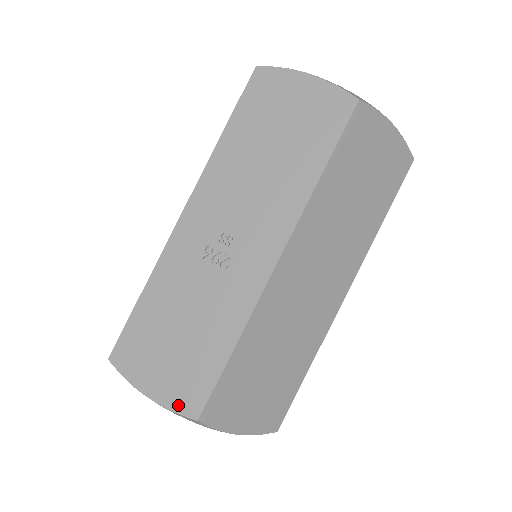
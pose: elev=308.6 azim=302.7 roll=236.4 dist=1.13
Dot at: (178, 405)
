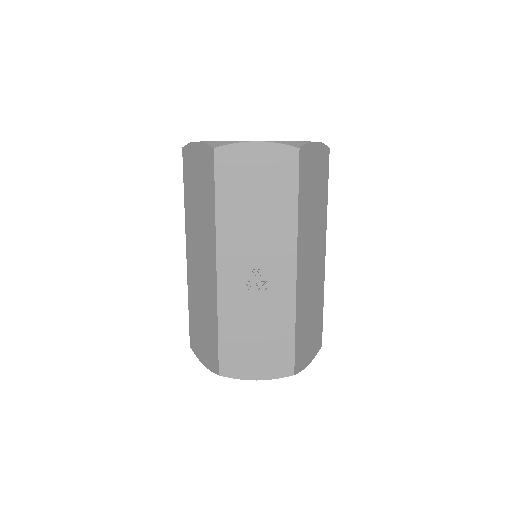
Dot at: (278, 374)
